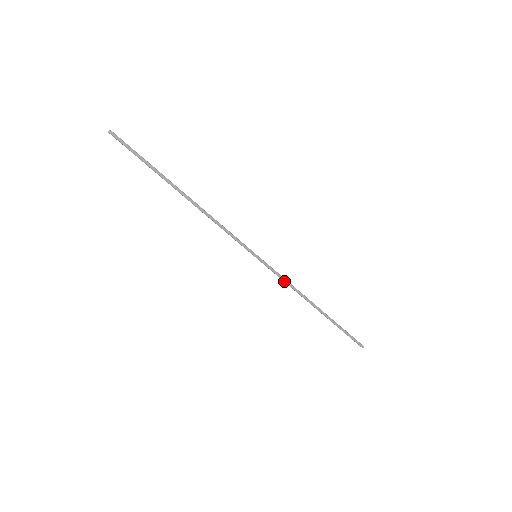
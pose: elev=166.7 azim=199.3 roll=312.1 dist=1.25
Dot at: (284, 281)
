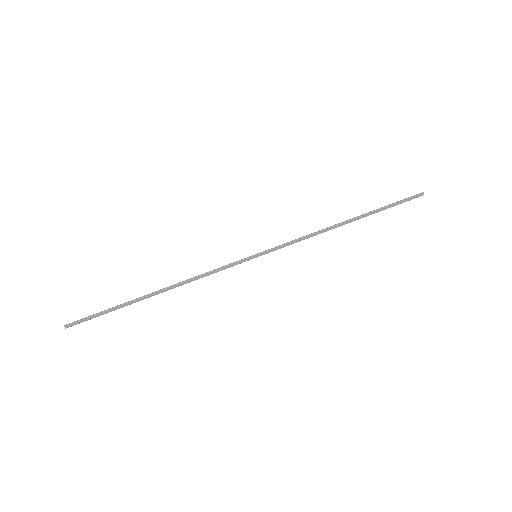
Dot at: occluded
